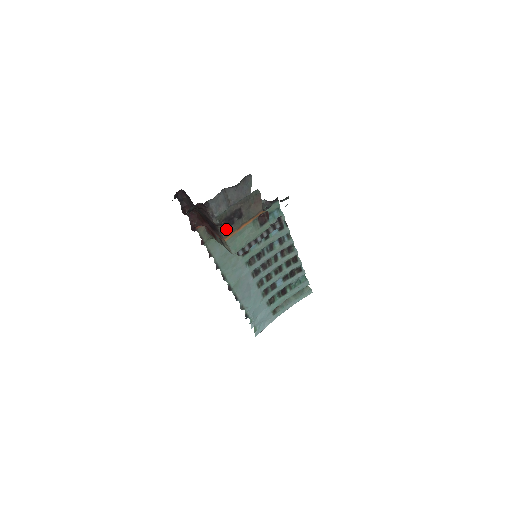
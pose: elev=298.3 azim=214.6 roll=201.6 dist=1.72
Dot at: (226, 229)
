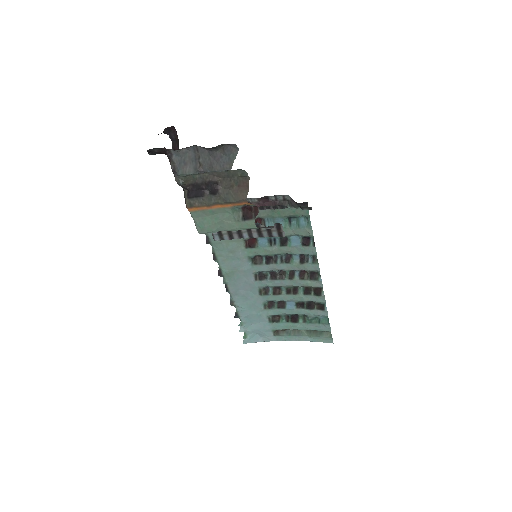
Dot at: (192, 197)
